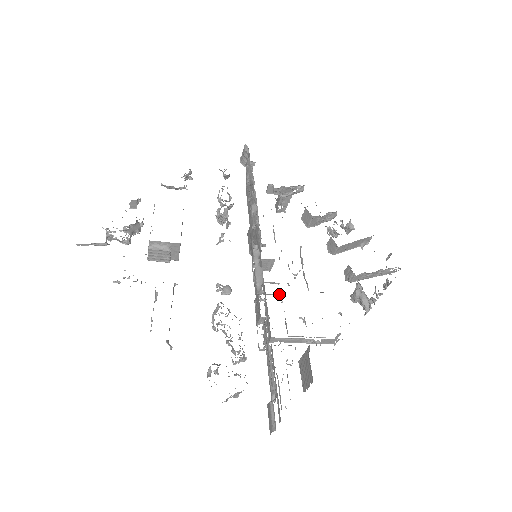
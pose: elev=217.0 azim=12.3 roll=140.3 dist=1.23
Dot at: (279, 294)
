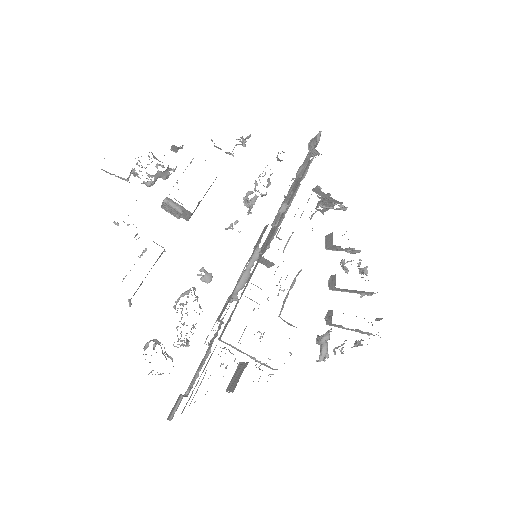
Dot at: occluded
